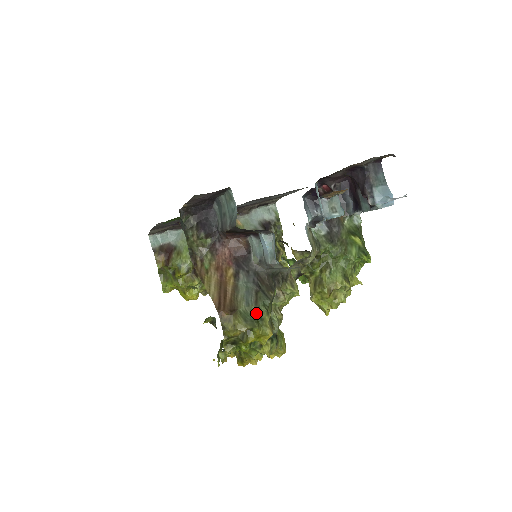
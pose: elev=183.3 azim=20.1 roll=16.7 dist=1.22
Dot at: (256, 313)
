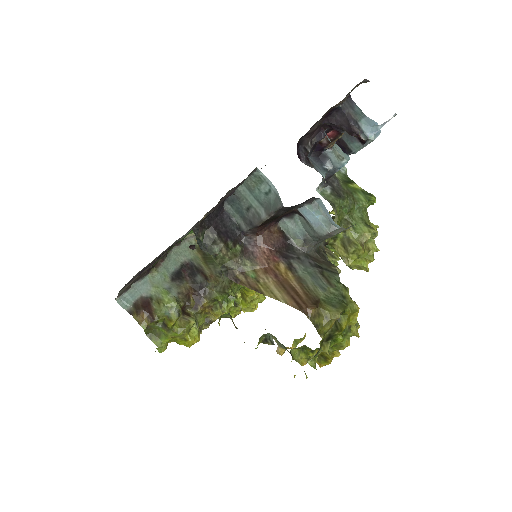
Dot at: (336, 294)
